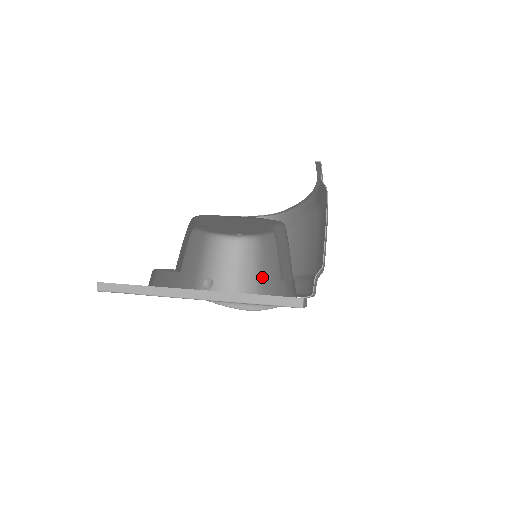
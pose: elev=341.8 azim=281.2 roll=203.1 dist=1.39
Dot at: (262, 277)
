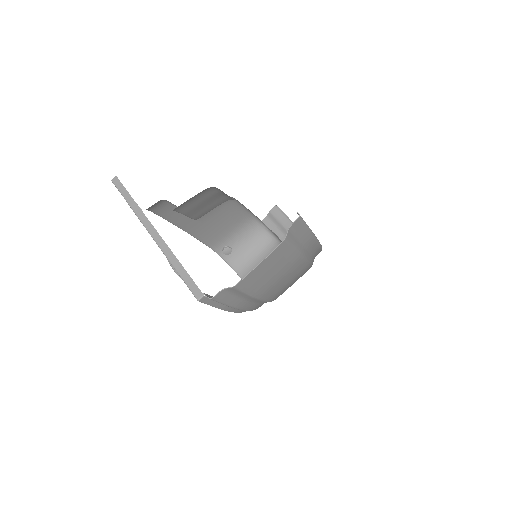
Dot at: occluded
